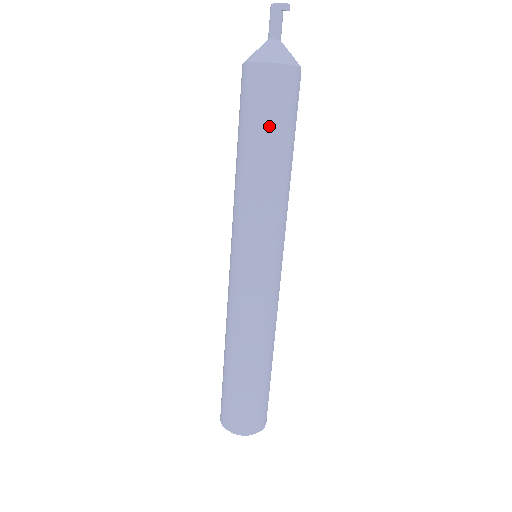
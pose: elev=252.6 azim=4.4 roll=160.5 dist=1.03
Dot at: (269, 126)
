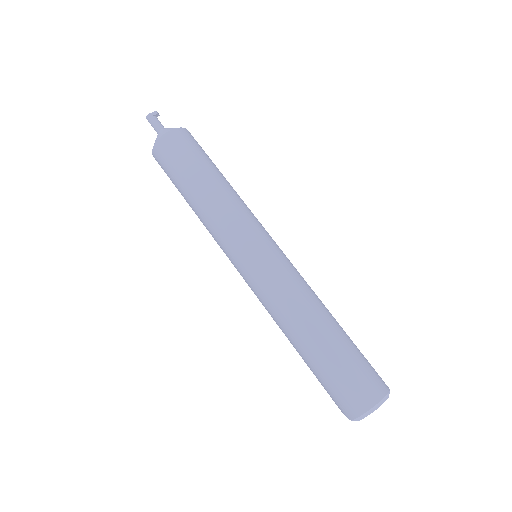
Dot at: (202, 159)
